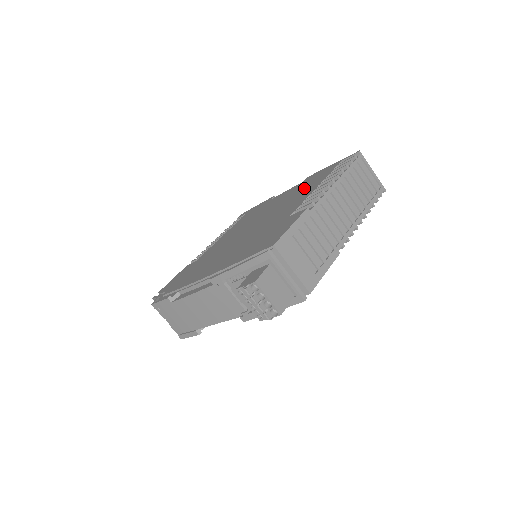
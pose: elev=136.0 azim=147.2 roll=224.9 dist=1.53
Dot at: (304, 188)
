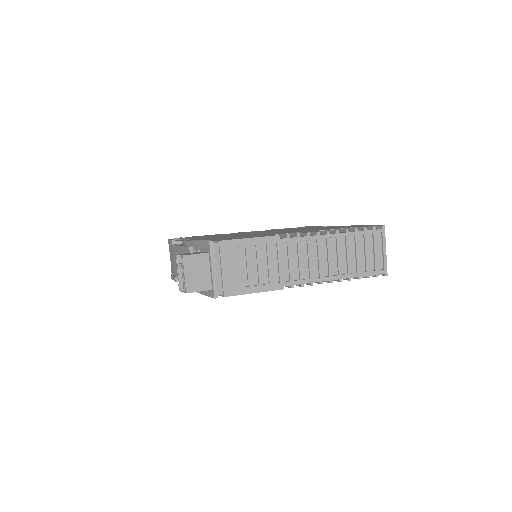
Dot at: (326, 228)
